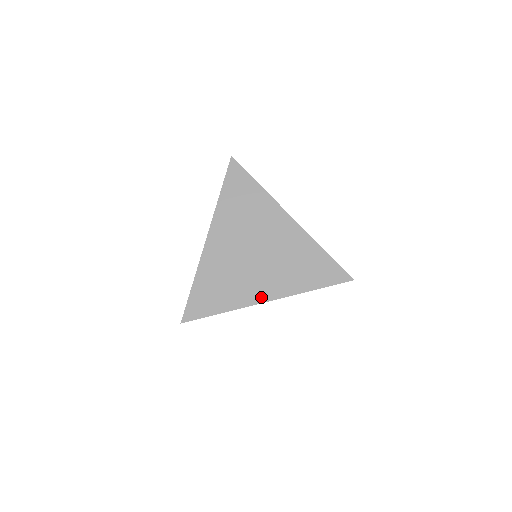
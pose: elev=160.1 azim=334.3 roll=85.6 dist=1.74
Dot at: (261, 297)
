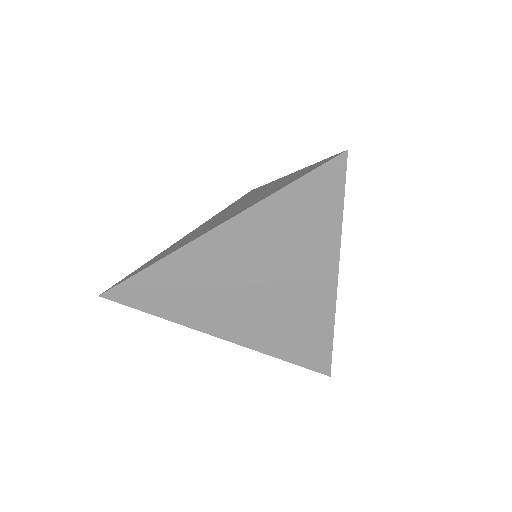
Dot at: (221, 332)
